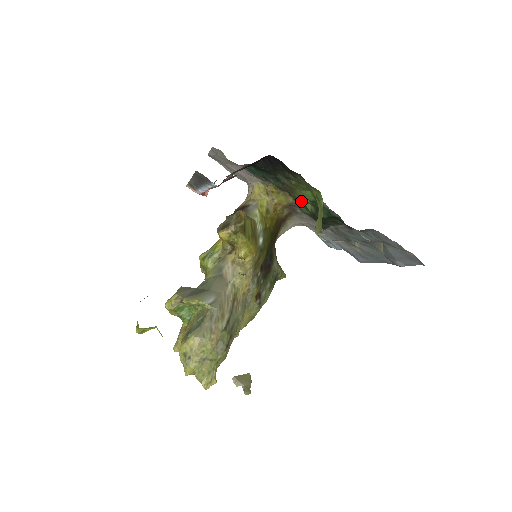
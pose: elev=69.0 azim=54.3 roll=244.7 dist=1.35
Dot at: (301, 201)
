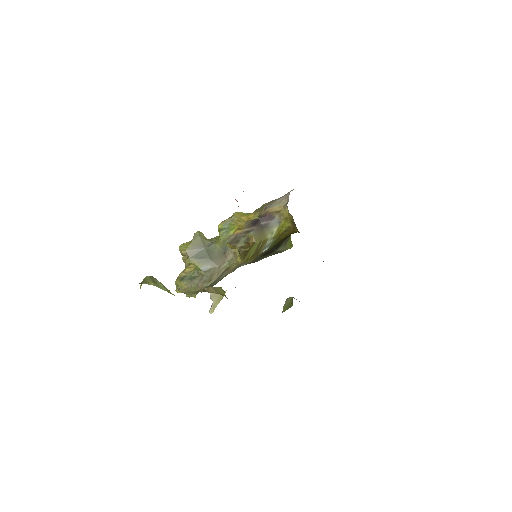
Dot at: occluded
